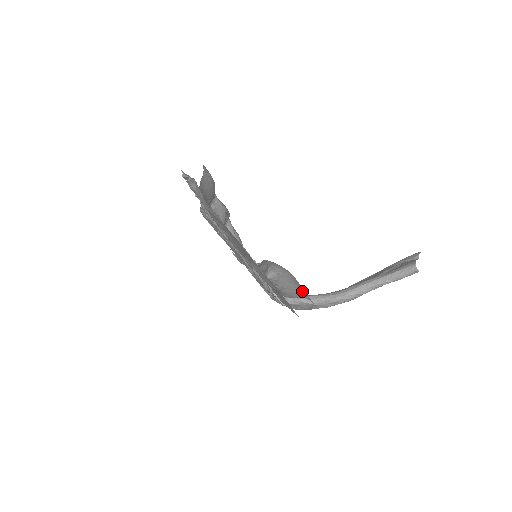
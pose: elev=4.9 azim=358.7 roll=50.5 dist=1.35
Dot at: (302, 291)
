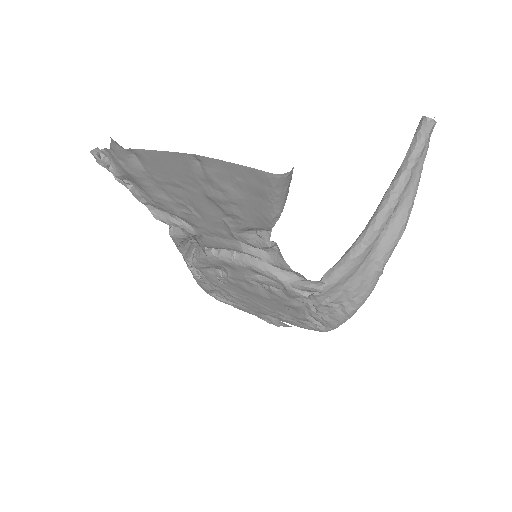
Dot at: occluded
